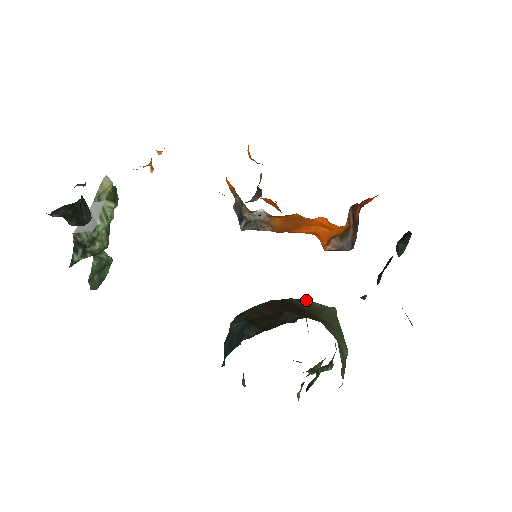
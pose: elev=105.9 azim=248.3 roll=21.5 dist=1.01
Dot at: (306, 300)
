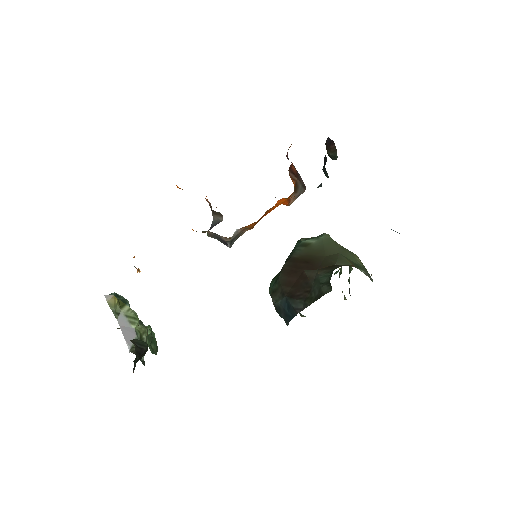
Dot at: (303, 244)
